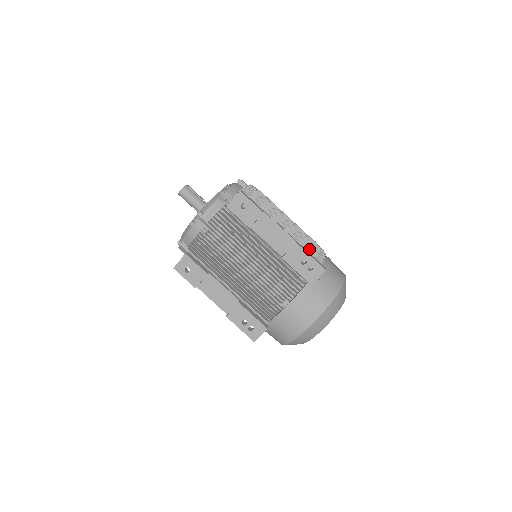
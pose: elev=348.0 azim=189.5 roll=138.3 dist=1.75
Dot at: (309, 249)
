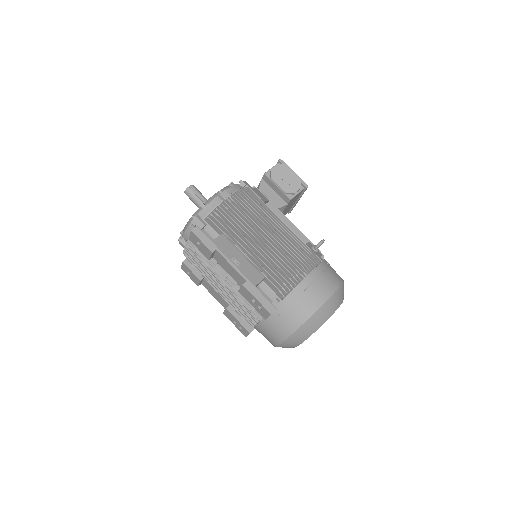
Dot at: (276, 277)
